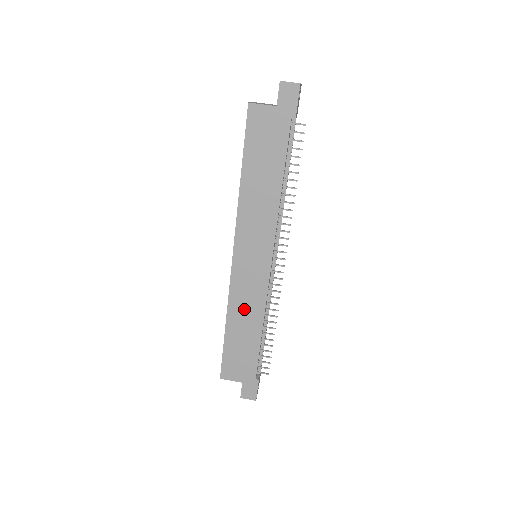
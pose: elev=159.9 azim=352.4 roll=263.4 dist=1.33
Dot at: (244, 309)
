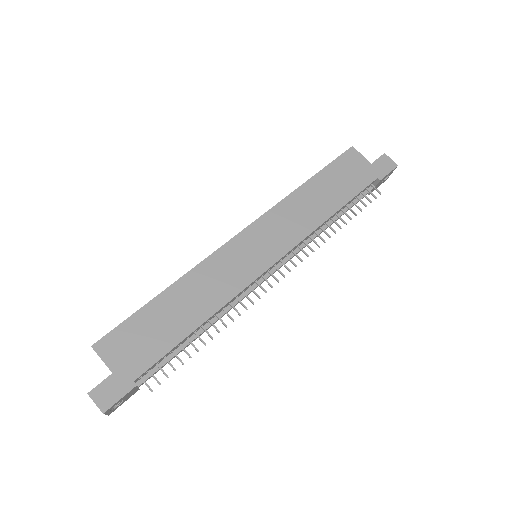
Dot at: (204, 287)
